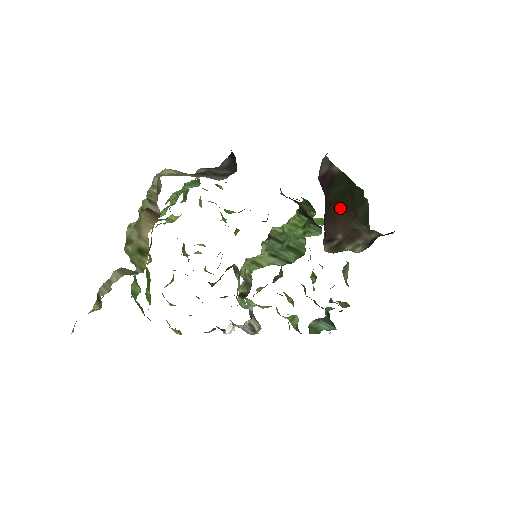
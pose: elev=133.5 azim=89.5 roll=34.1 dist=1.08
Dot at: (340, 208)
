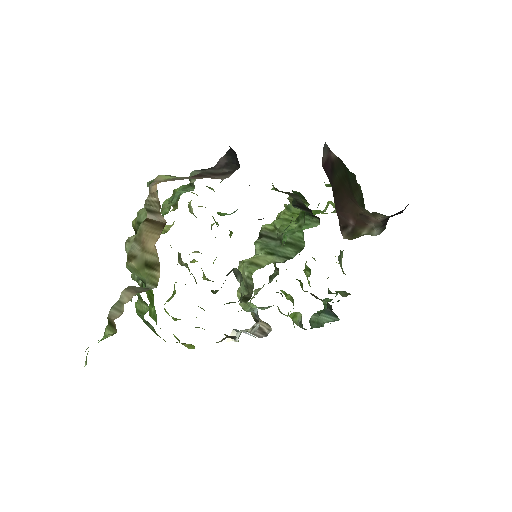
Dot at: (343, 194)
